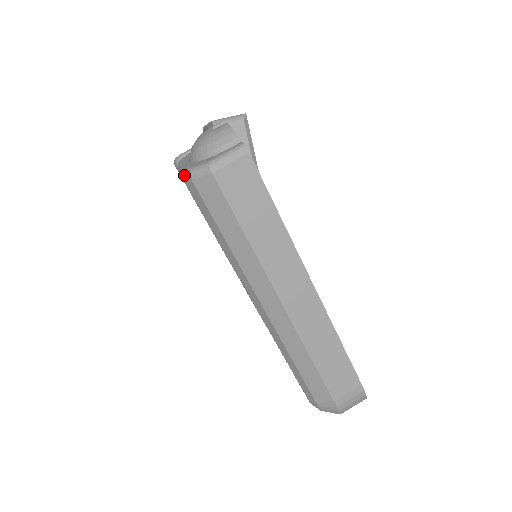
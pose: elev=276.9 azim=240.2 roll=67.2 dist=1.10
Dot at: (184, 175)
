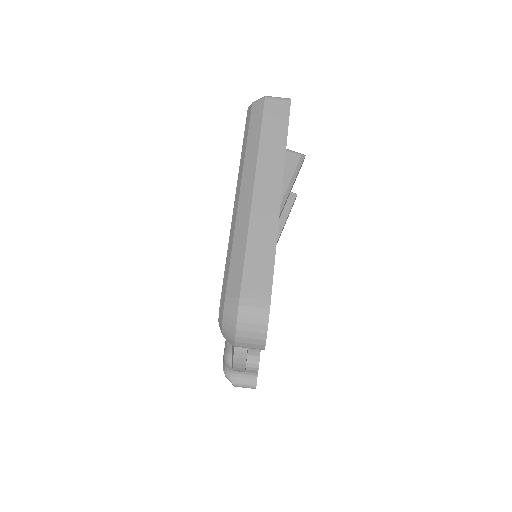
Dot at: (250, 106)
